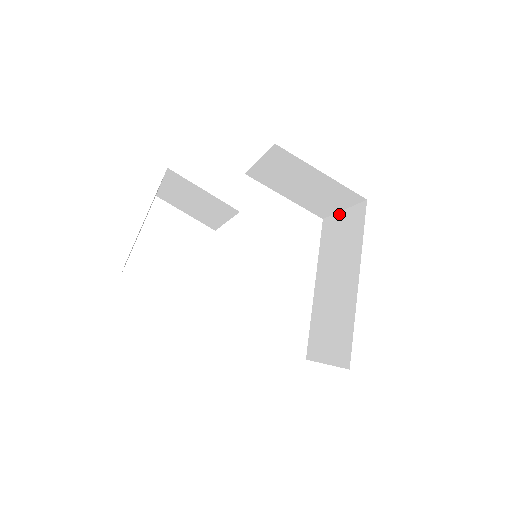
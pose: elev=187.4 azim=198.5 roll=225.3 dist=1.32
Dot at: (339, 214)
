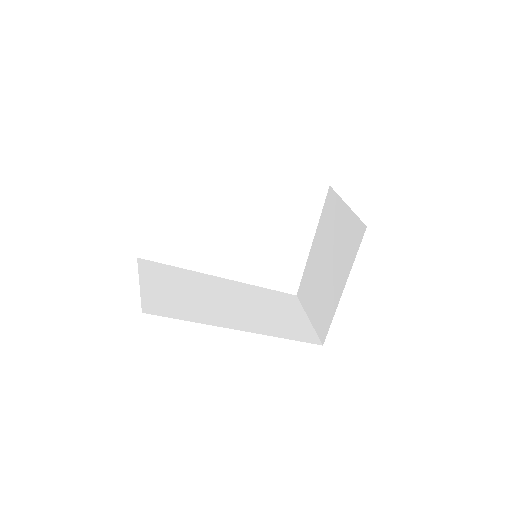
Dot at: (343, 204)
